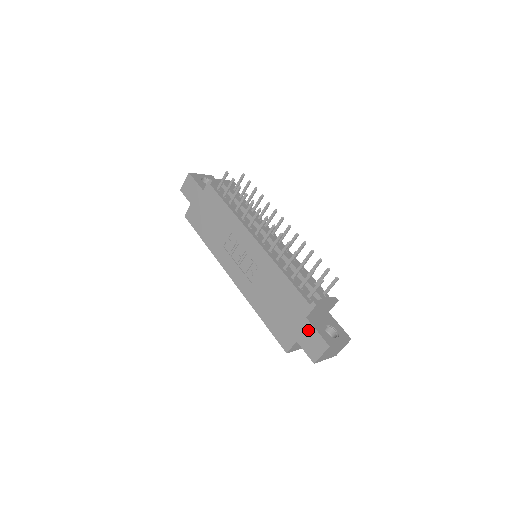
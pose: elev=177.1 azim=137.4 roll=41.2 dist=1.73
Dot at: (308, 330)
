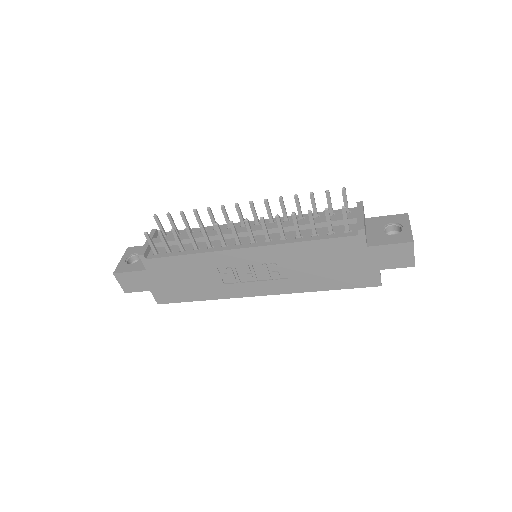
Dot at: (380, 253)
